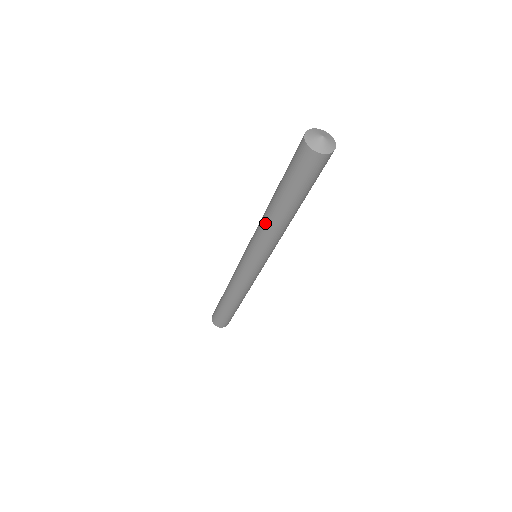
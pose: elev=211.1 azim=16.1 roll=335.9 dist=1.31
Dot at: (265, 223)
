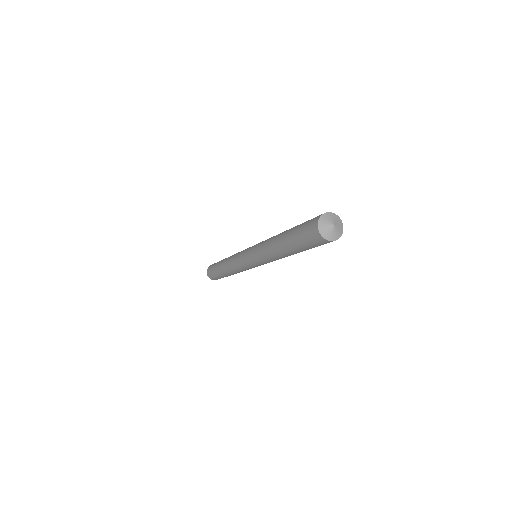
Dot at: (271, 253)
